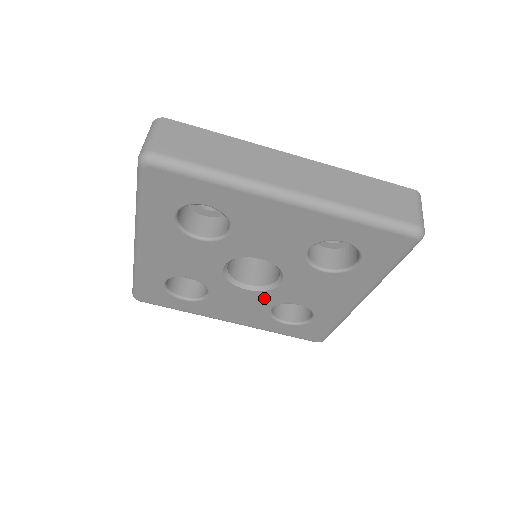
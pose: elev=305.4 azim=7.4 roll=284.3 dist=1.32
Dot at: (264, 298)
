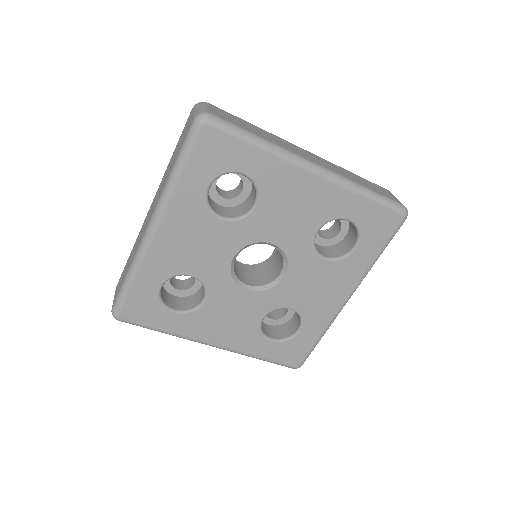
Dot at: (261, 302)
